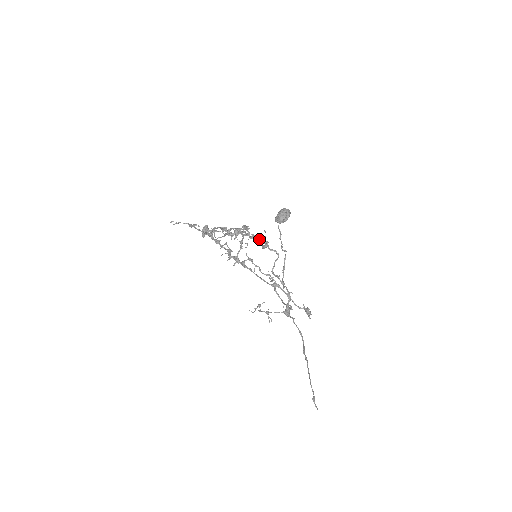
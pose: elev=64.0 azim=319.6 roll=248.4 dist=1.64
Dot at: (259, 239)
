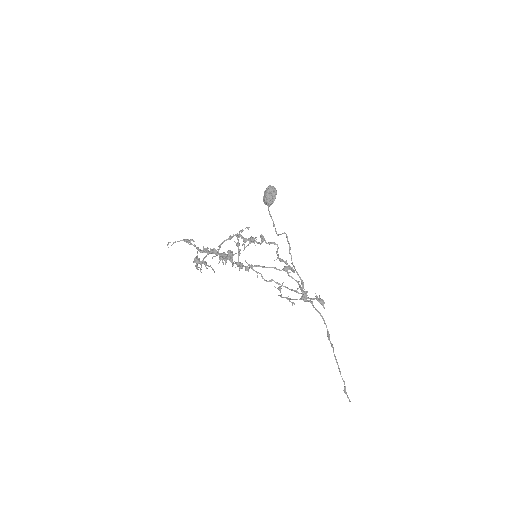
Dot at: (252, 242)
